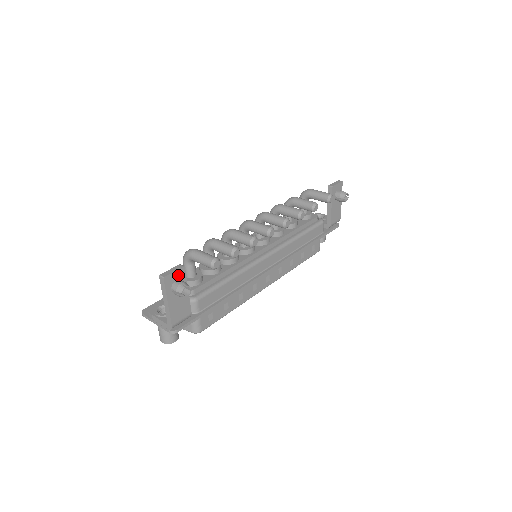
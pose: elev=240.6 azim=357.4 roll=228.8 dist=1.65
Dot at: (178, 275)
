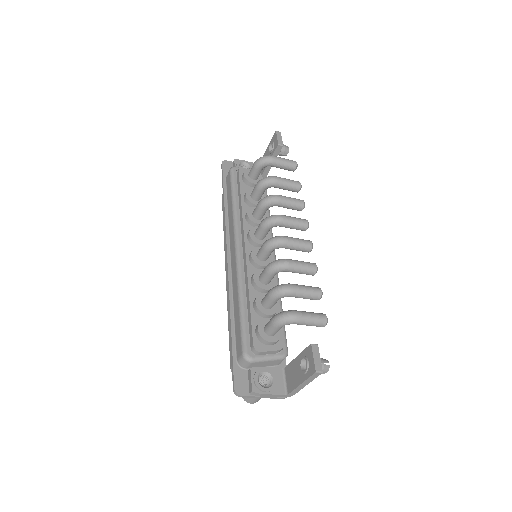
Dot at: occluded
